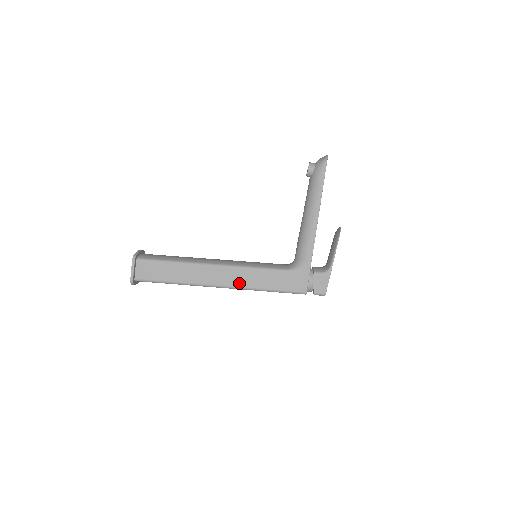
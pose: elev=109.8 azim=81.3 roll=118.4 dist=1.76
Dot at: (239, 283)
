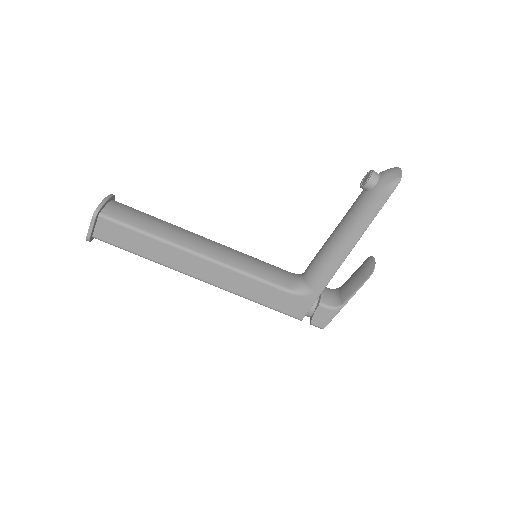
Dot at: (224, 284)
